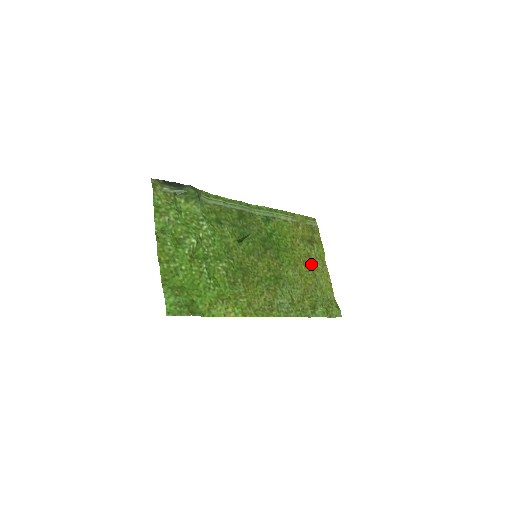
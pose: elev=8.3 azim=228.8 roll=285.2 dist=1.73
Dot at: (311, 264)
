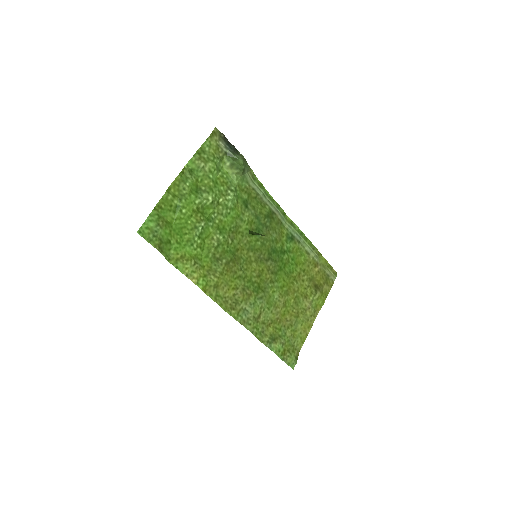
Dot at: (302, 305)
